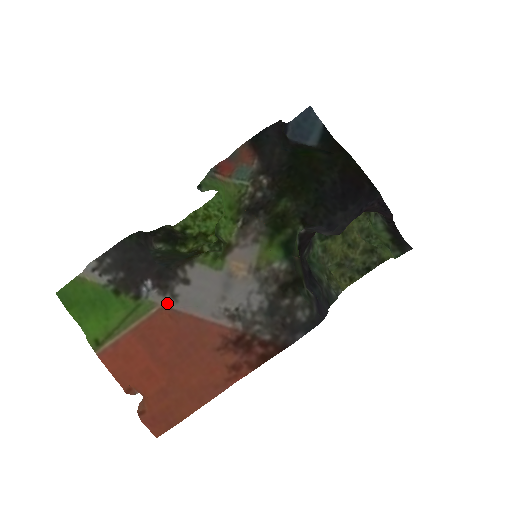
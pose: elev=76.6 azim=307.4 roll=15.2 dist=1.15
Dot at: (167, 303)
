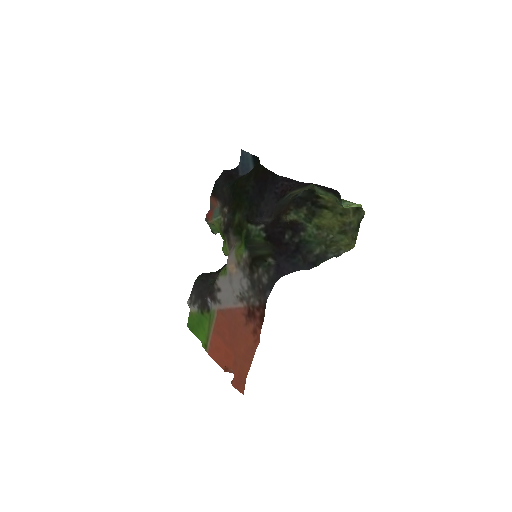
Dot at: (218, 307)
